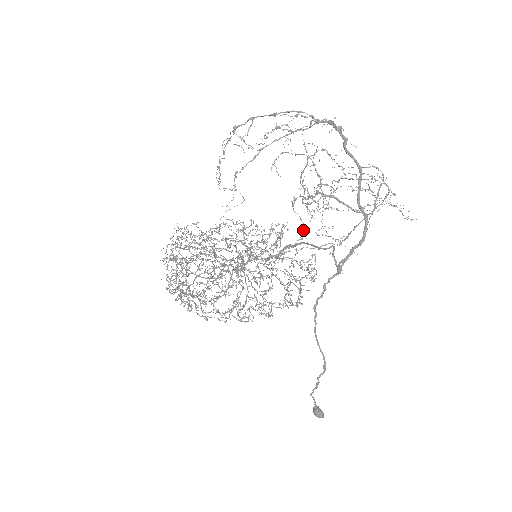
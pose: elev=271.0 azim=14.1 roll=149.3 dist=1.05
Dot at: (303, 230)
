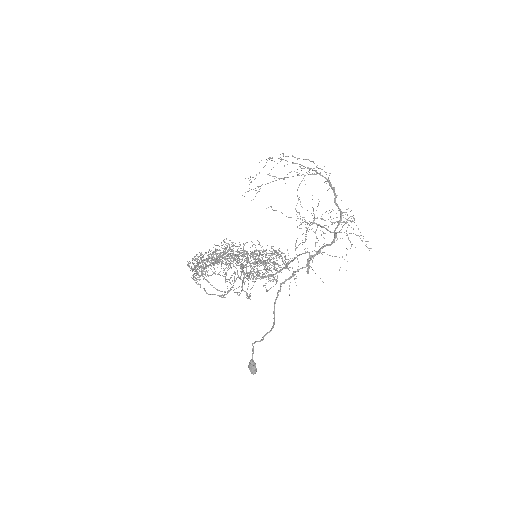
Dot at: occluded
